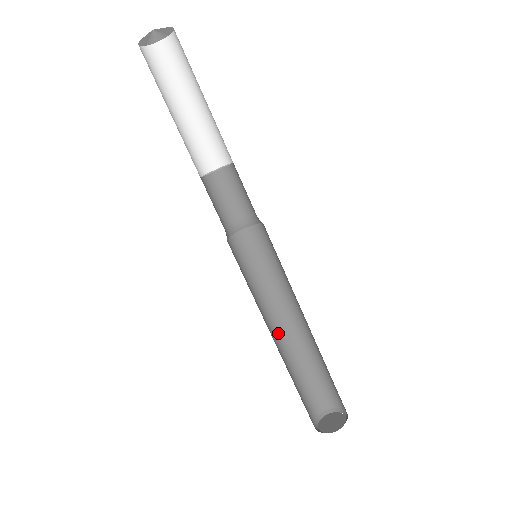
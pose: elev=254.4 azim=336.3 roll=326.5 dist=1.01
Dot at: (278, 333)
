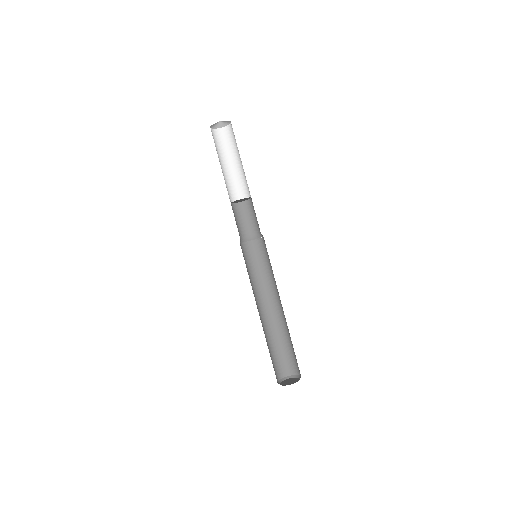
Dot at: (259, 314)
